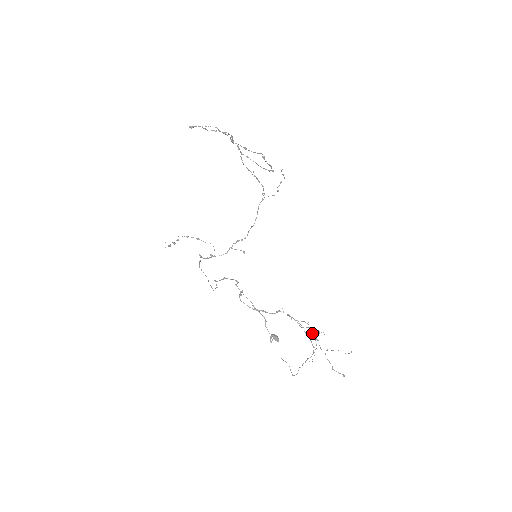
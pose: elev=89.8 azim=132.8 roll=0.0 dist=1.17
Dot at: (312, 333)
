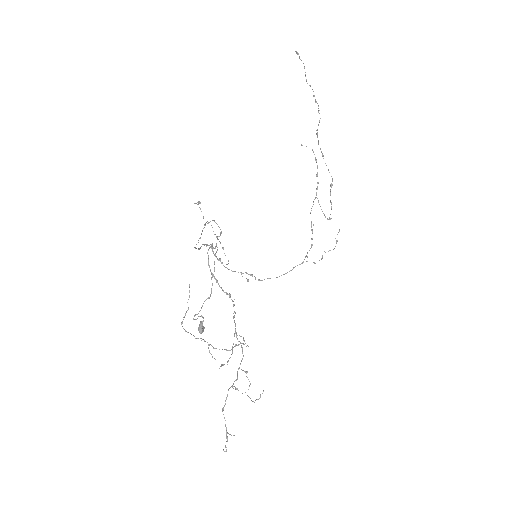
Dot at: (238, 368)
